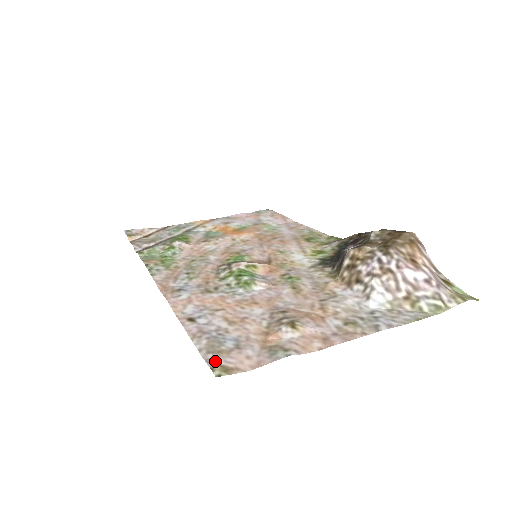
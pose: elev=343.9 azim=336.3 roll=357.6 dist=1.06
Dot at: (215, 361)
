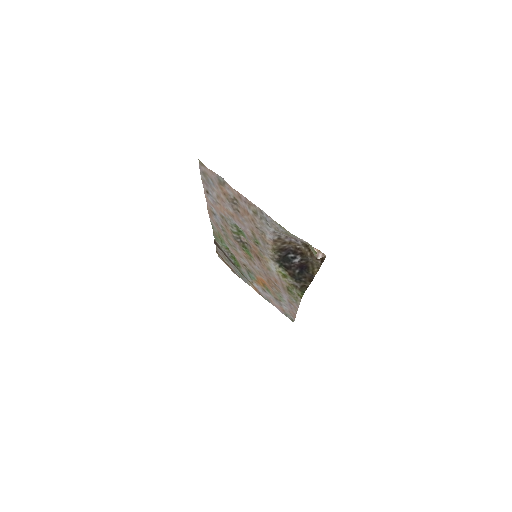
Dot at: (202, 167)
